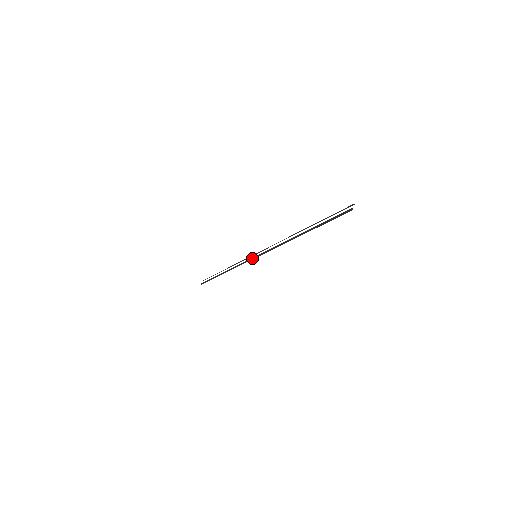
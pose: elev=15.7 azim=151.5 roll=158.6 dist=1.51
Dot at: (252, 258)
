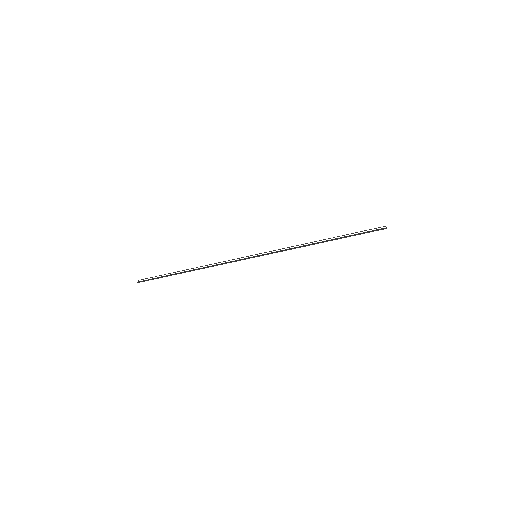
Dot at: (251, 257)
